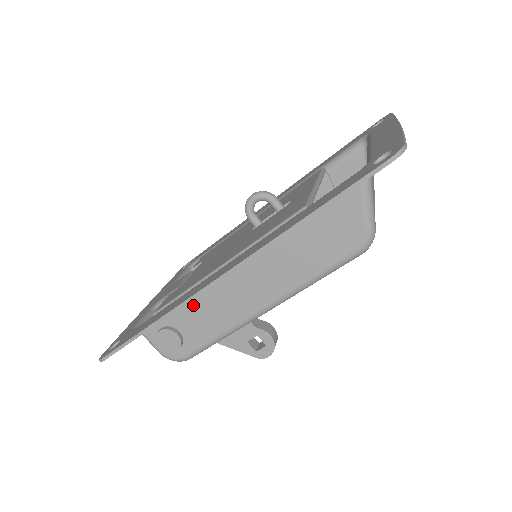
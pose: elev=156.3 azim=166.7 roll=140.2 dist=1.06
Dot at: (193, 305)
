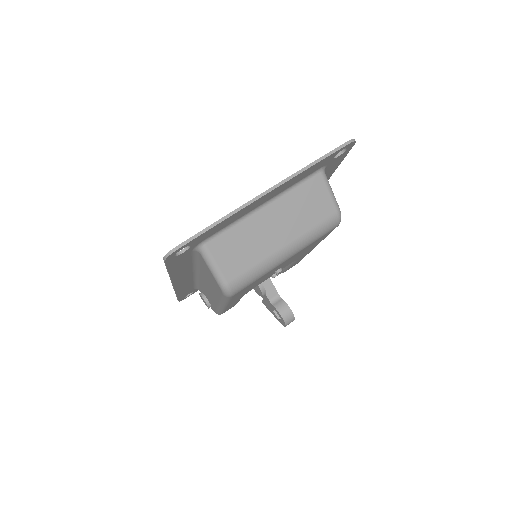
Dot at: (201, 287)
